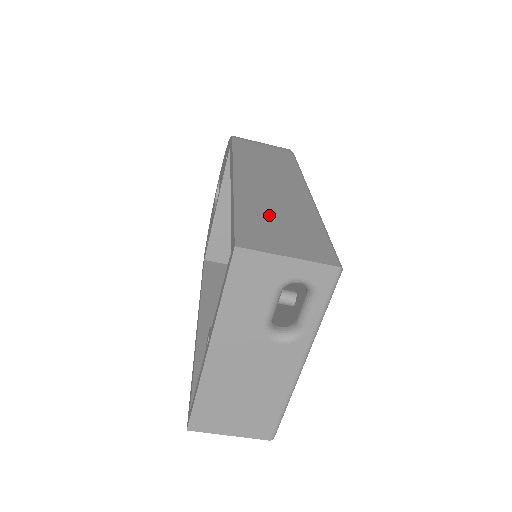
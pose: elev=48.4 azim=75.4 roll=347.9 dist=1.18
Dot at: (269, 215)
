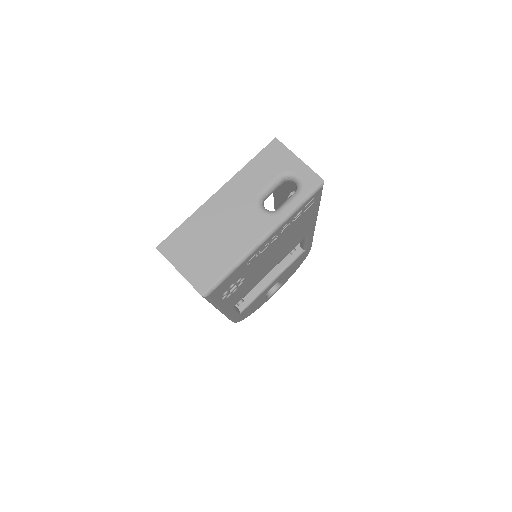
Dot at: occluded
